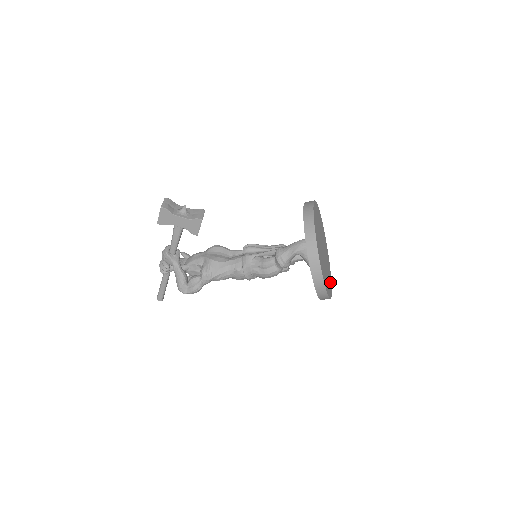
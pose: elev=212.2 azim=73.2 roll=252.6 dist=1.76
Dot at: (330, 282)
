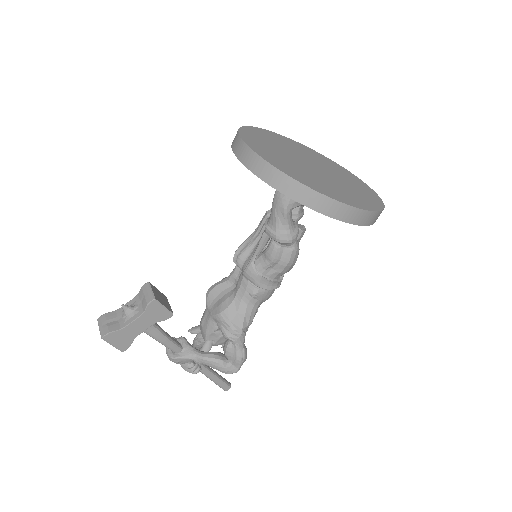
Dot at: (362, 186)
